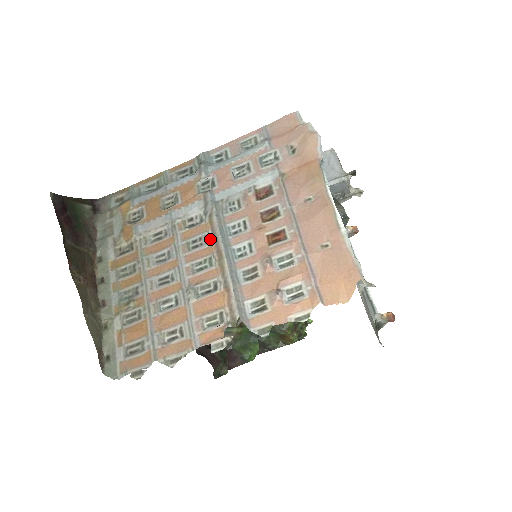
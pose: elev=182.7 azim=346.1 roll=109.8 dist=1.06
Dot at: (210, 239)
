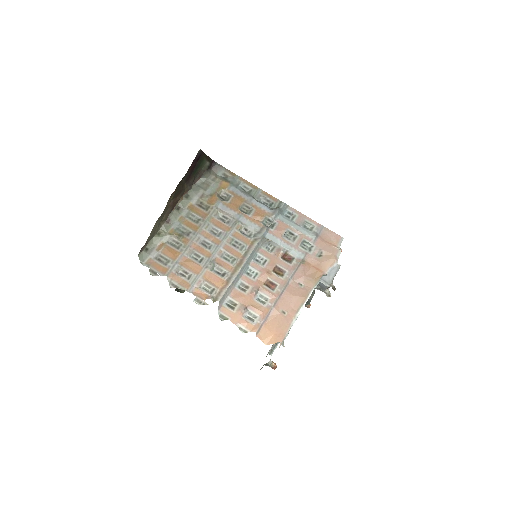
Dot at: (244, 250)
